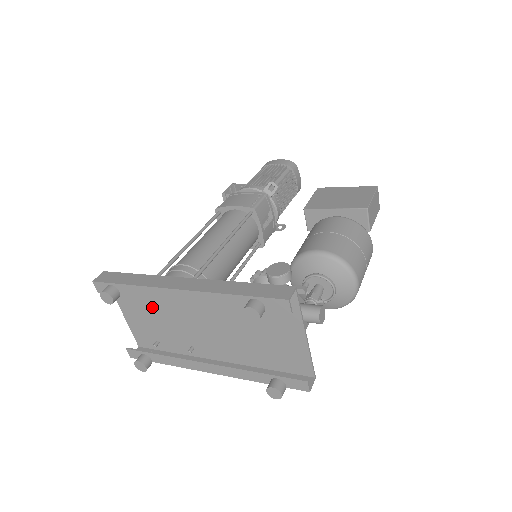
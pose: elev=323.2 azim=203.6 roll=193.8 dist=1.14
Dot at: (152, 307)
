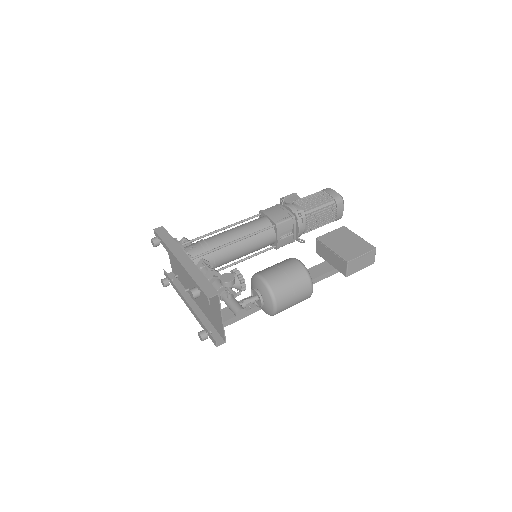
Dot at: occluded
